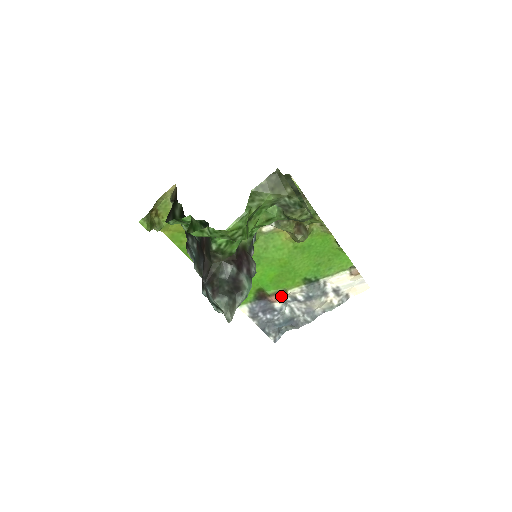
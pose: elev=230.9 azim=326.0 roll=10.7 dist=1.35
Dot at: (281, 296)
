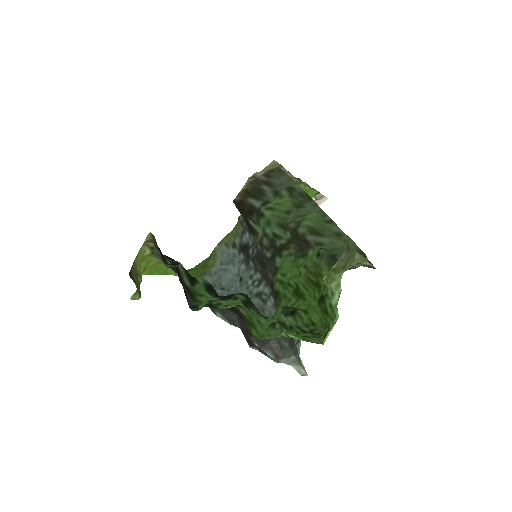
Dot at: occluded
